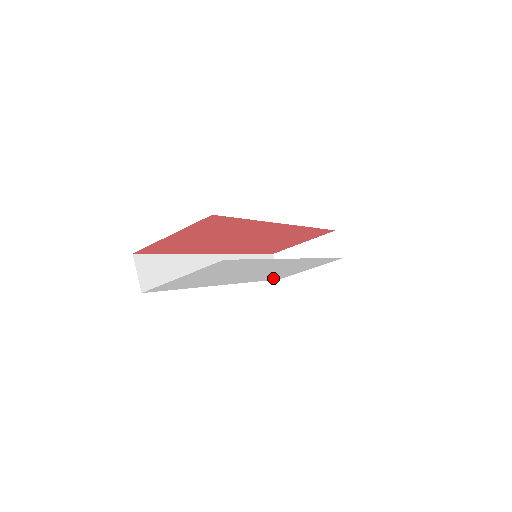
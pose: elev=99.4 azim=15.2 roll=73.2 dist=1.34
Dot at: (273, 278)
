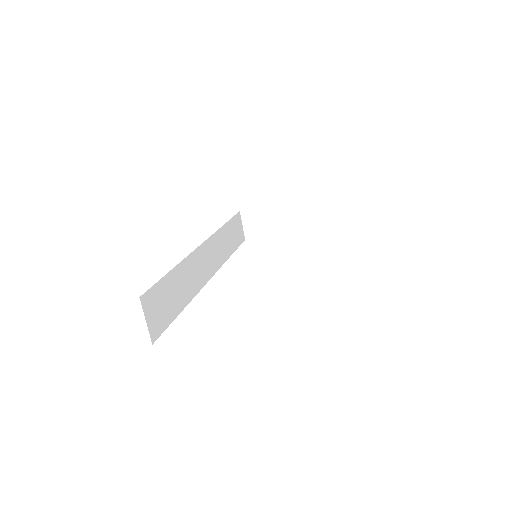
Dot at: occluded
